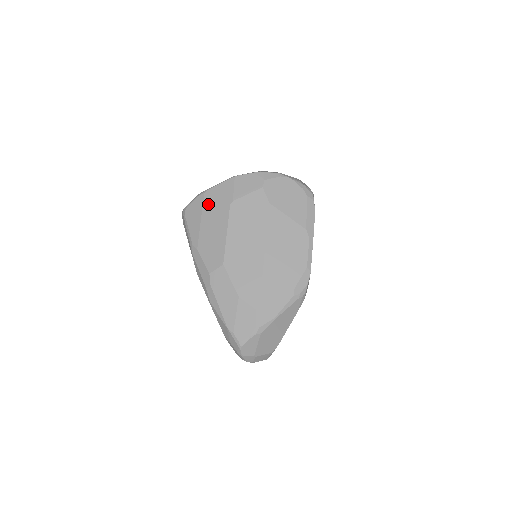
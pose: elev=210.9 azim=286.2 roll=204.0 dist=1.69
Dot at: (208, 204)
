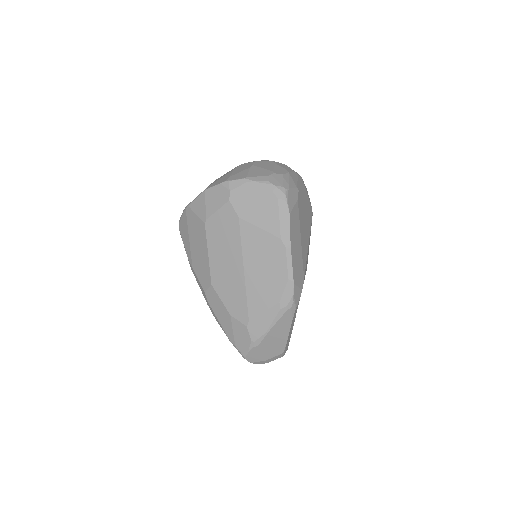
Dot at: (190, 222)
